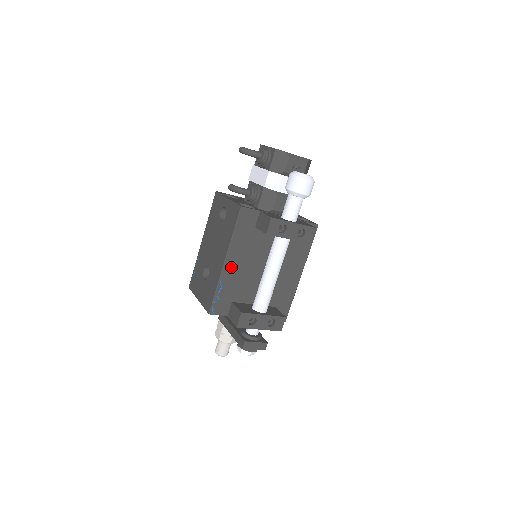
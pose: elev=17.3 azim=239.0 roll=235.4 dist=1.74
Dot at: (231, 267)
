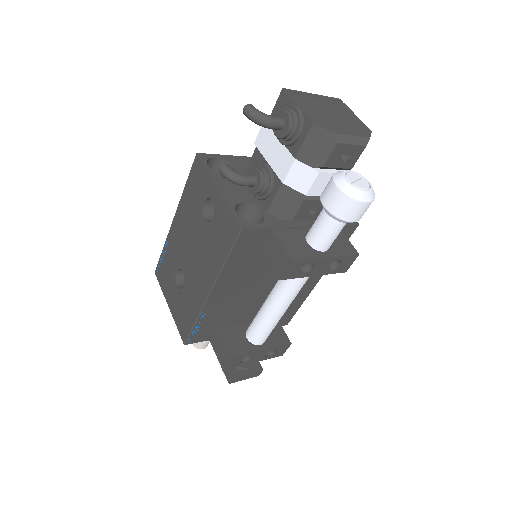
Dot at: (219, 297)
